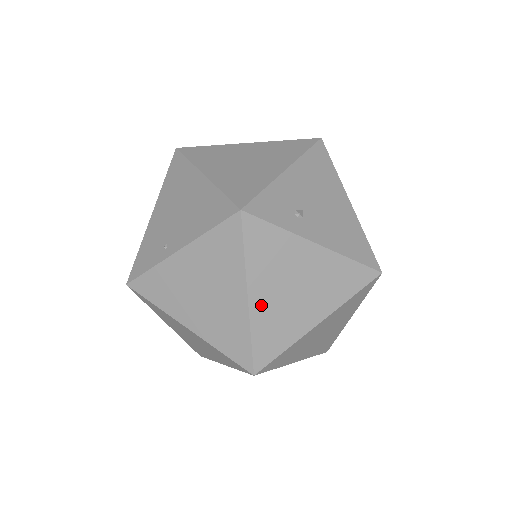
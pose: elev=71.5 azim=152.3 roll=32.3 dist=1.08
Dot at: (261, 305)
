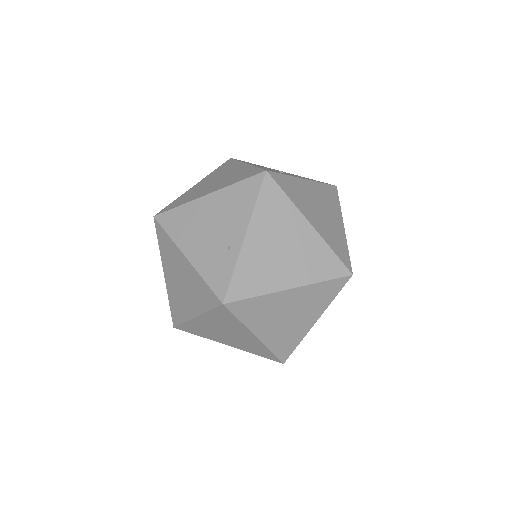
Dot at: (318, 226)
